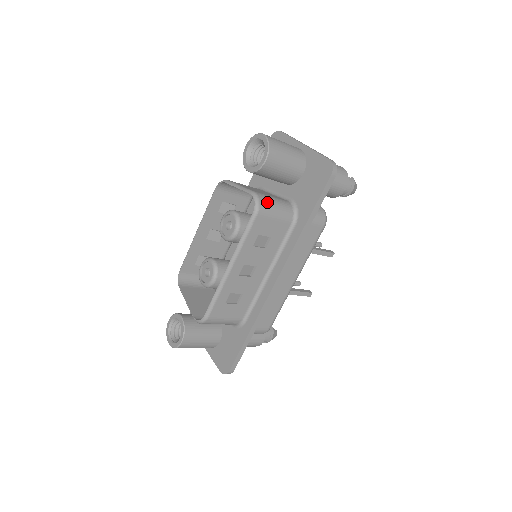
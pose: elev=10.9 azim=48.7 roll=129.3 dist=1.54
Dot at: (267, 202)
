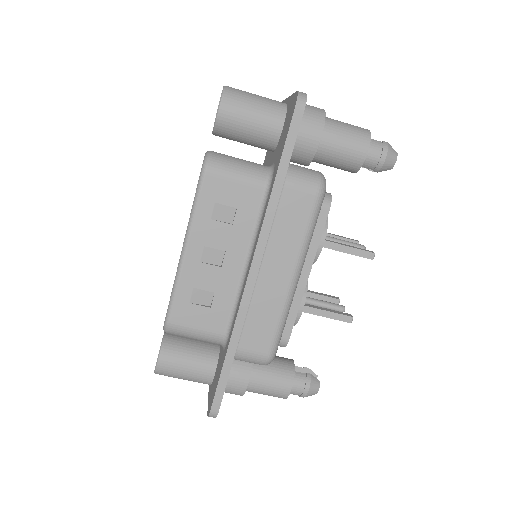
Dot at: (223, 159)
